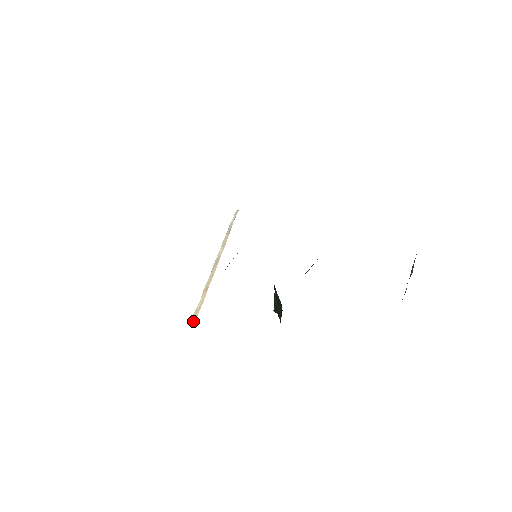
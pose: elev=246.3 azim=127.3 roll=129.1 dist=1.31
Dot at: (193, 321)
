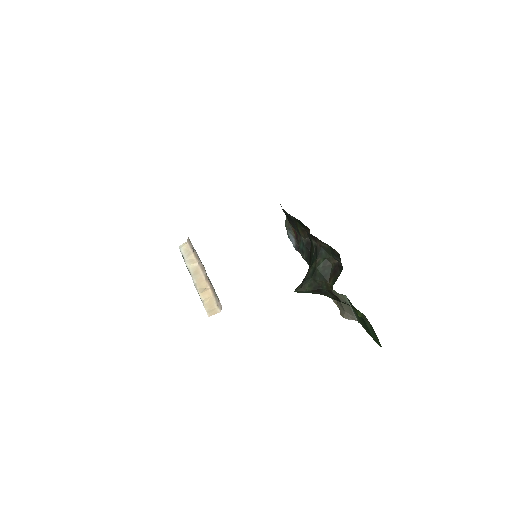
Dot at: (214, 310)
